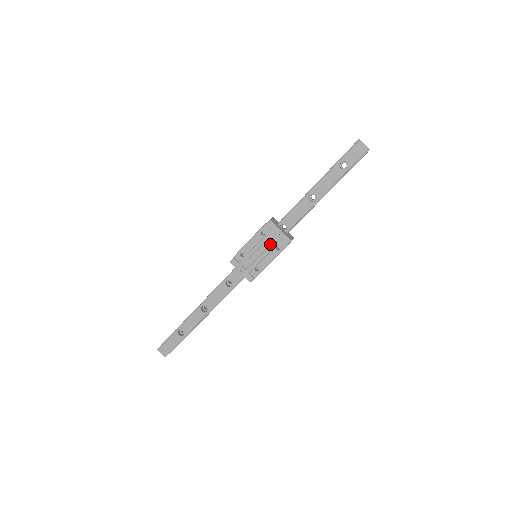
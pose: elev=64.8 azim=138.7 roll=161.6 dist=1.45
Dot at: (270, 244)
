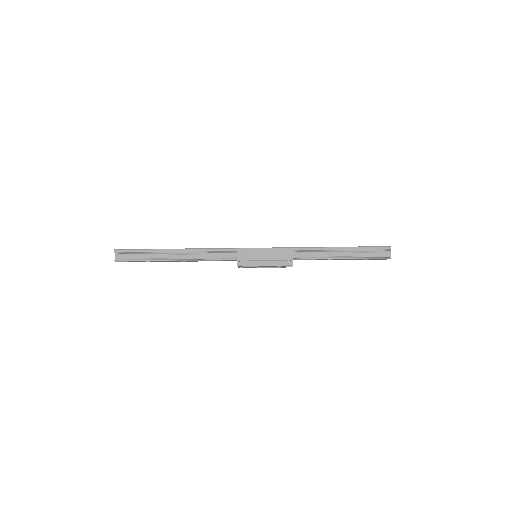
Dot at: (277, 267)
